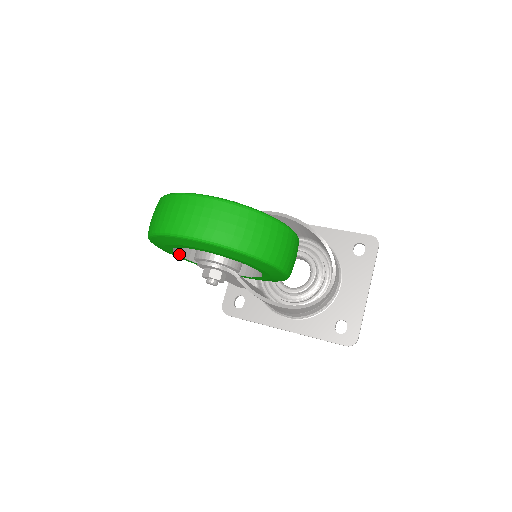
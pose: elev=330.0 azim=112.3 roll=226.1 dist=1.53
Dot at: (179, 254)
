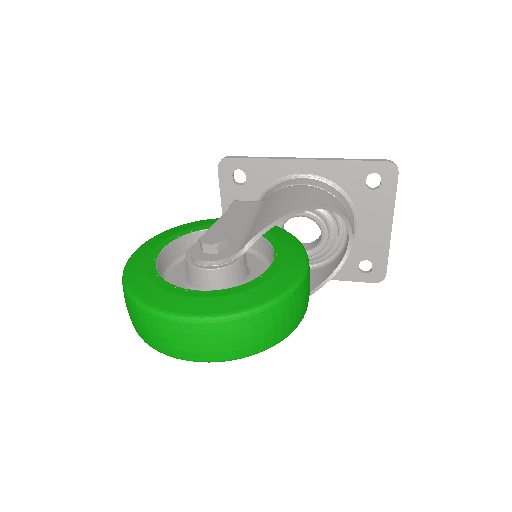
Dot at: occluded
